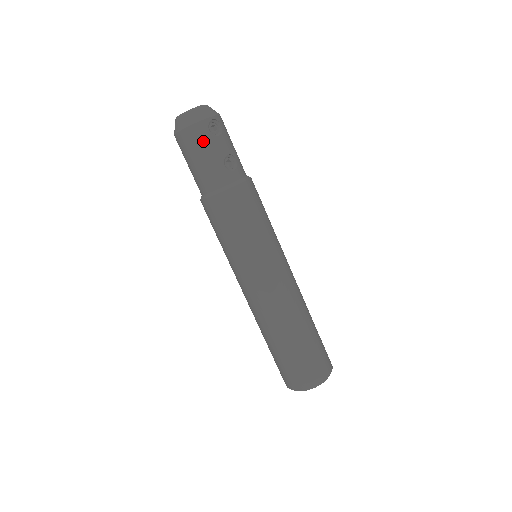
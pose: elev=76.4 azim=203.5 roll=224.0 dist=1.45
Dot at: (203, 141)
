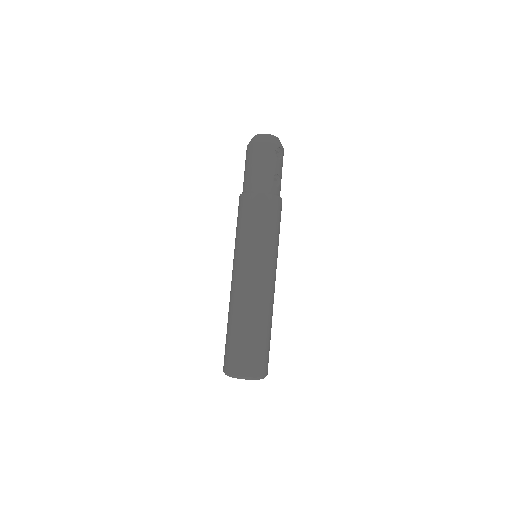
Dot at: (268, 155)
